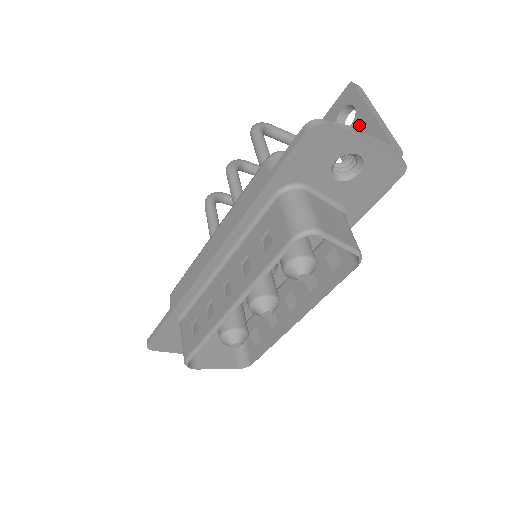
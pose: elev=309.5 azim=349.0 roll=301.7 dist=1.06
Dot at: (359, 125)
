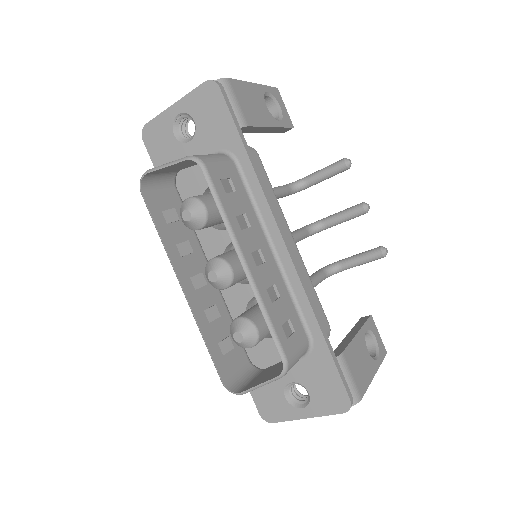
Dot at: occluded
